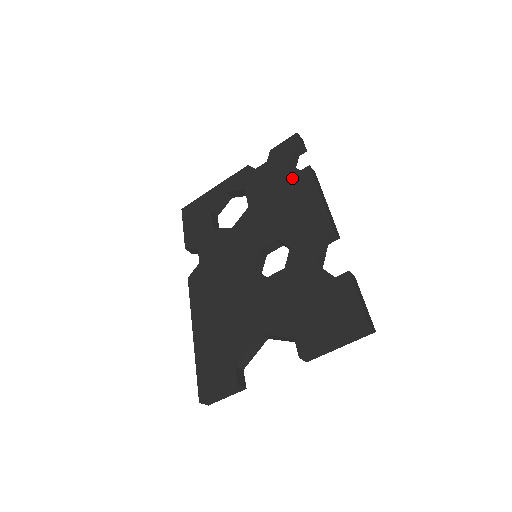
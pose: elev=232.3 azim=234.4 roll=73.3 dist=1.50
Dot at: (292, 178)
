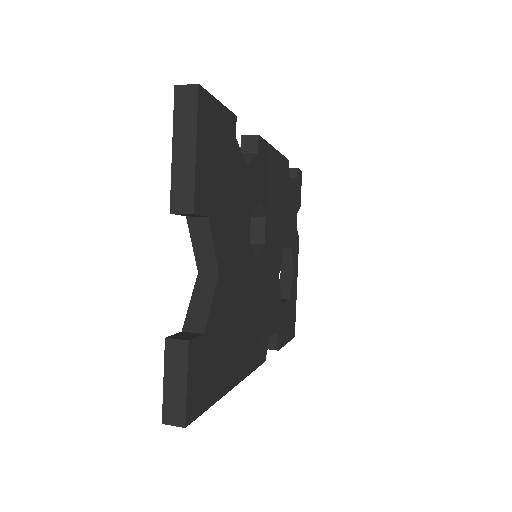
Dot at: occluded
